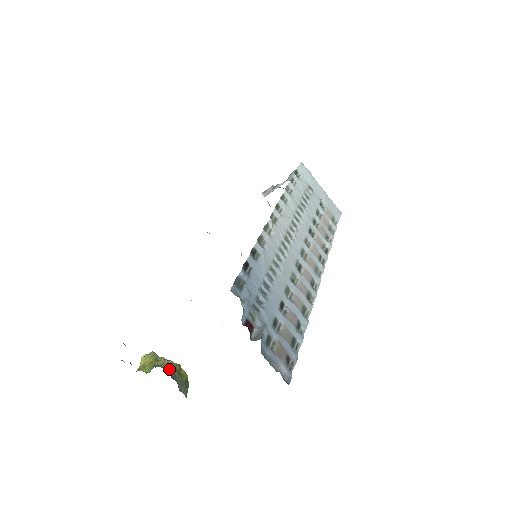
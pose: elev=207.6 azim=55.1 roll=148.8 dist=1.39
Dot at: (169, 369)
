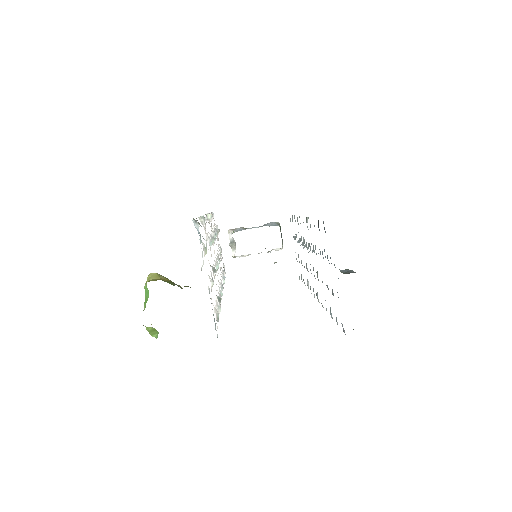
Dot at: occluded
